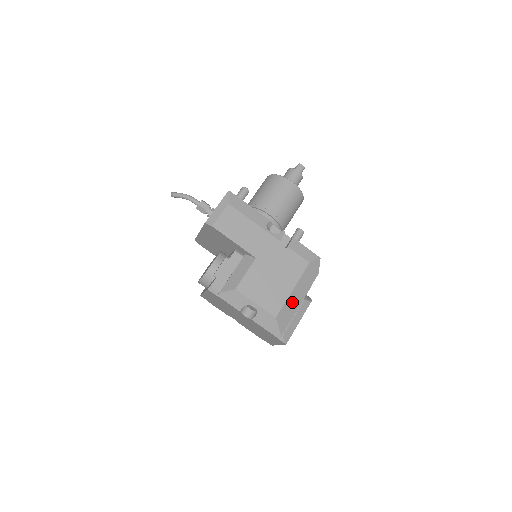
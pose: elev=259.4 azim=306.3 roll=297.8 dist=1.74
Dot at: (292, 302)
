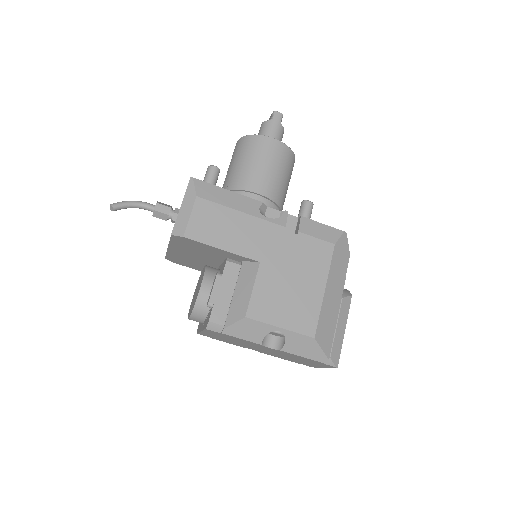
Dot at: (328, 307)
